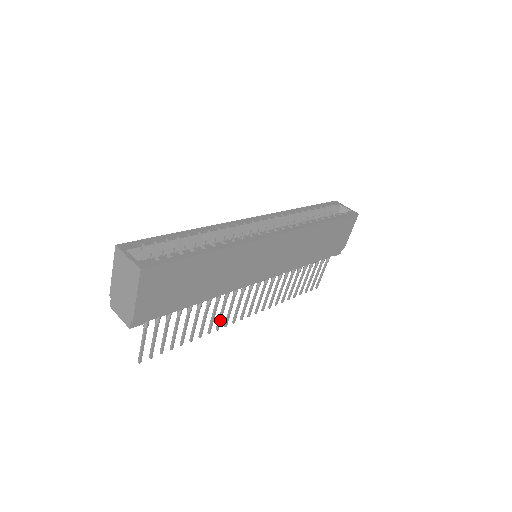
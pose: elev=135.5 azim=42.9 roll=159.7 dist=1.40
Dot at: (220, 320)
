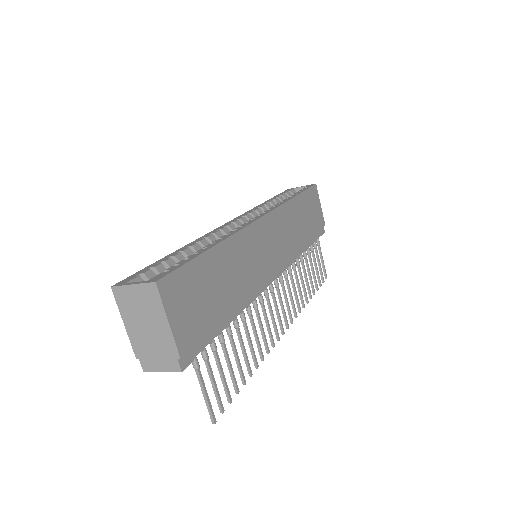
Dot at: (265, 339)
